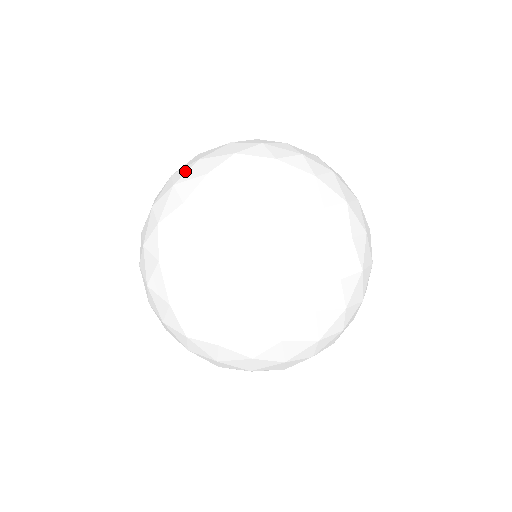
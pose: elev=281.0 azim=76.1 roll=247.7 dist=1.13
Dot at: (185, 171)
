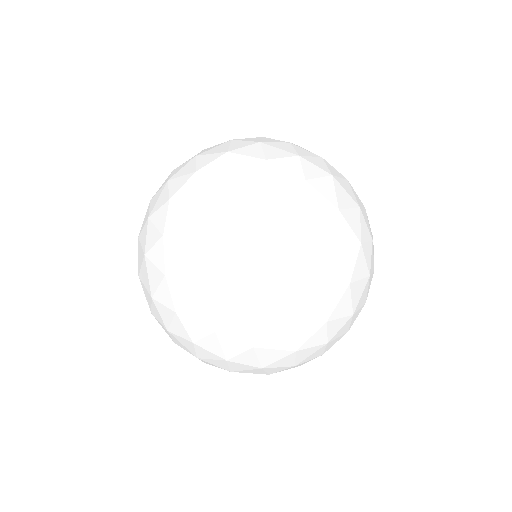
Dot at: (185, 300)
